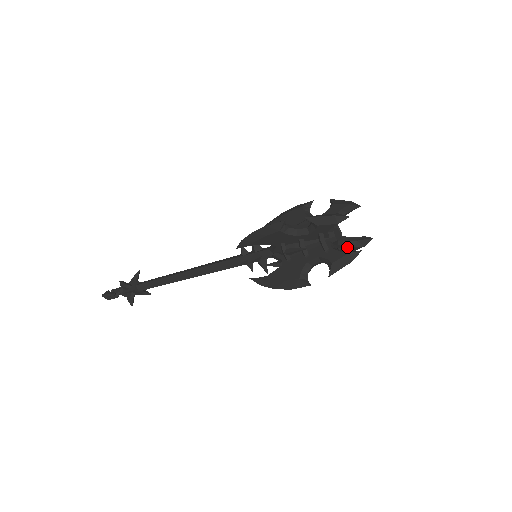
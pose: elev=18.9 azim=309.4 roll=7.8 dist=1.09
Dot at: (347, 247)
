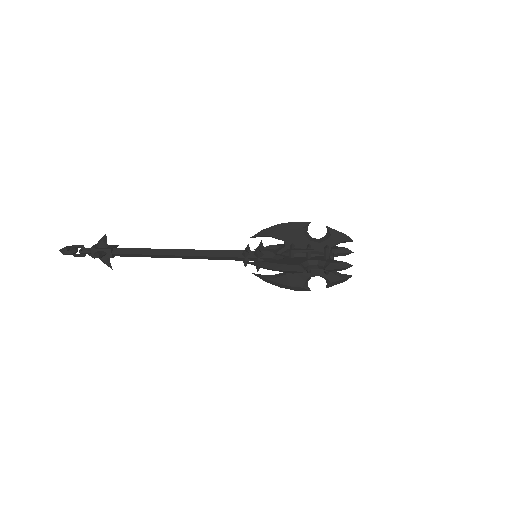
Dot at: occluded
